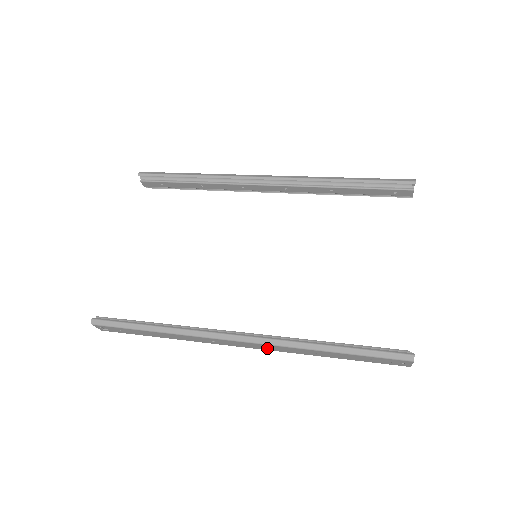
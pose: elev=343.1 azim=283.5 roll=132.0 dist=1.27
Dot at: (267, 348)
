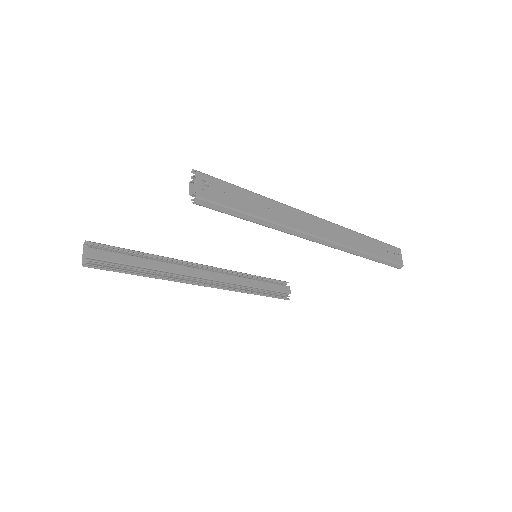
Dot at: (339, 238)
